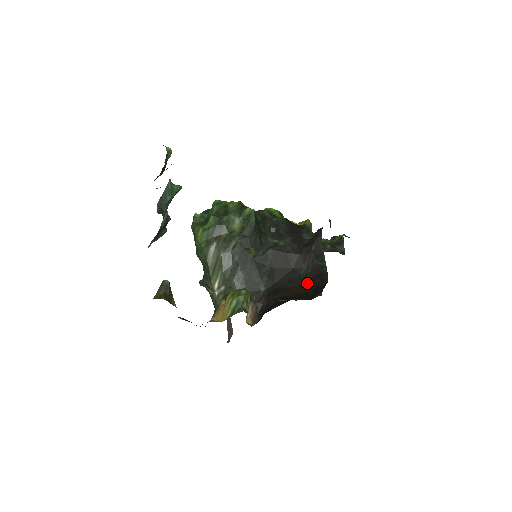
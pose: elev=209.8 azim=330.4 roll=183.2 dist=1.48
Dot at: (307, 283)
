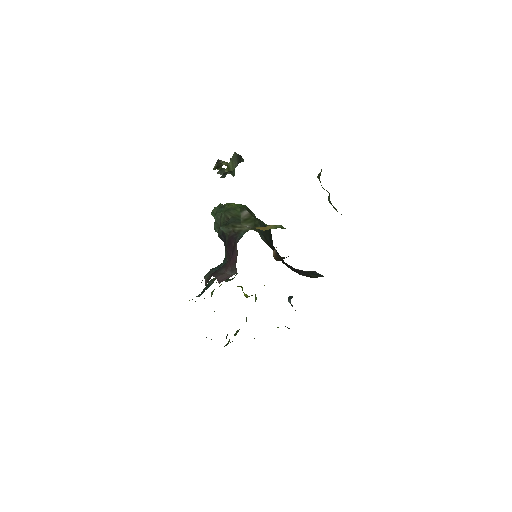
Dot at: occluded
